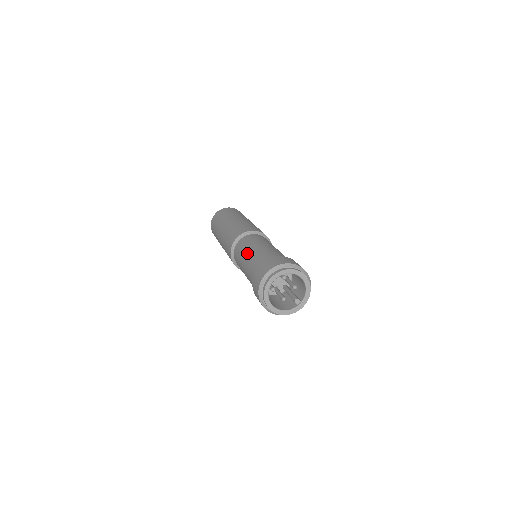
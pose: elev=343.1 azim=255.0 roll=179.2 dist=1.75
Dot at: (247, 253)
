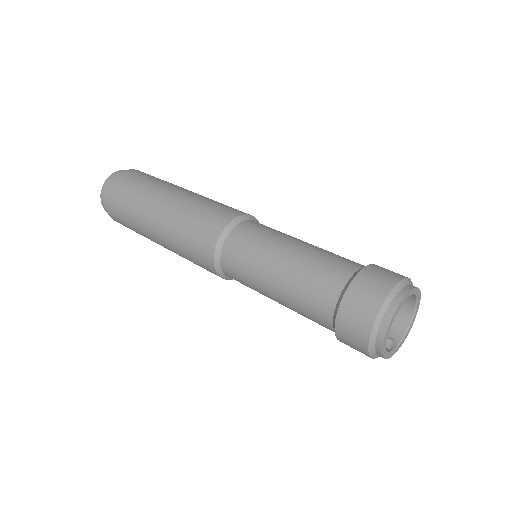
Dot at: (294, 241)
